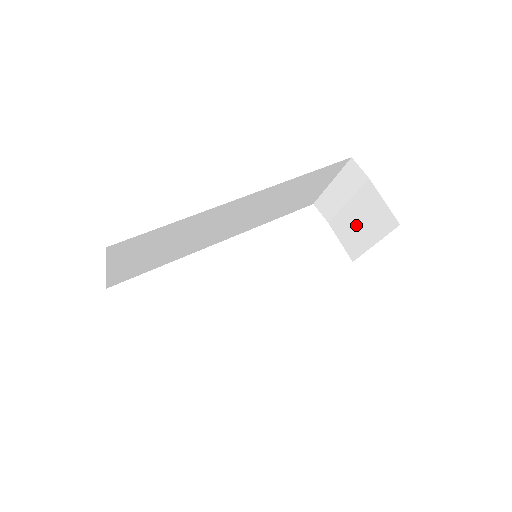
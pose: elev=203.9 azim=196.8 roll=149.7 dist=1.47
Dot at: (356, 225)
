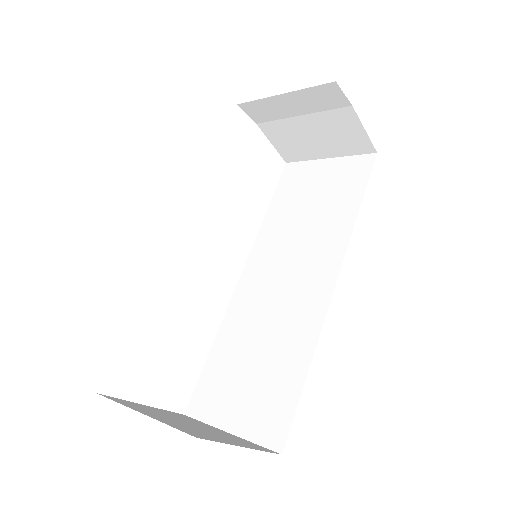
Dot at: (307, 137)
